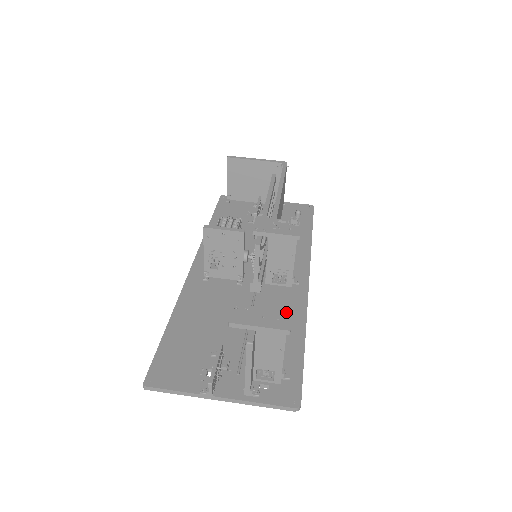
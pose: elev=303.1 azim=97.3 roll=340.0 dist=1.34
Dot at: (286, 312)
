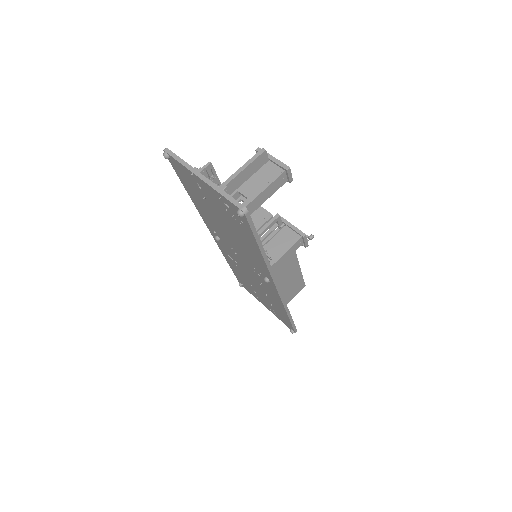
Dot at: occluded
